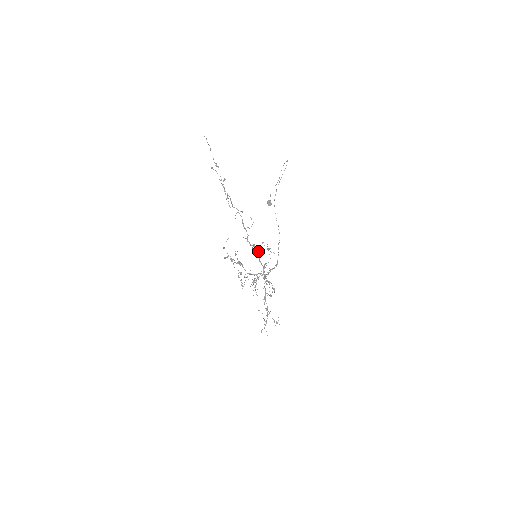
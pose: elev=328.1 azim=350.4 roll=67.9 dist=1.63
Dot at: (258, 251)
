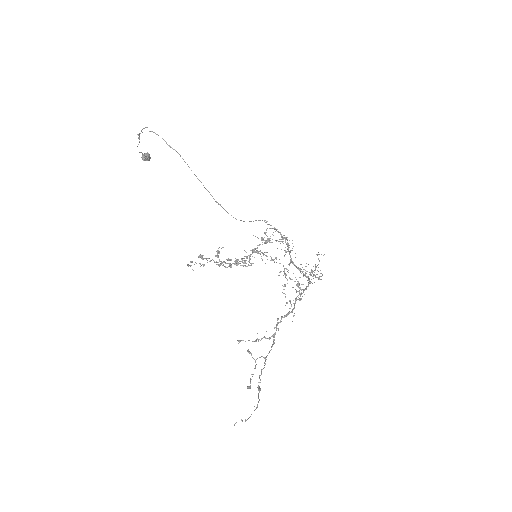
Dot at: occluded
